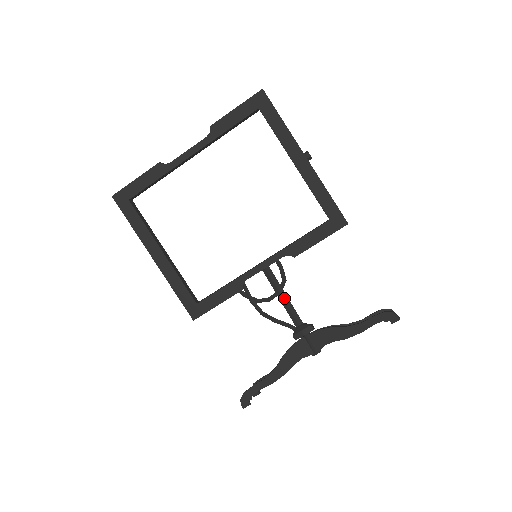
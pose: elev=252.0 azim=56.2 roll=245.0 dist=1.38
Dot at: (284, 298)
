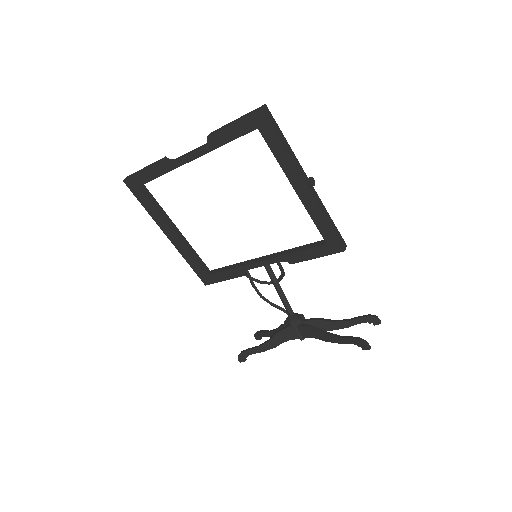
Dot at: (280, 292)
